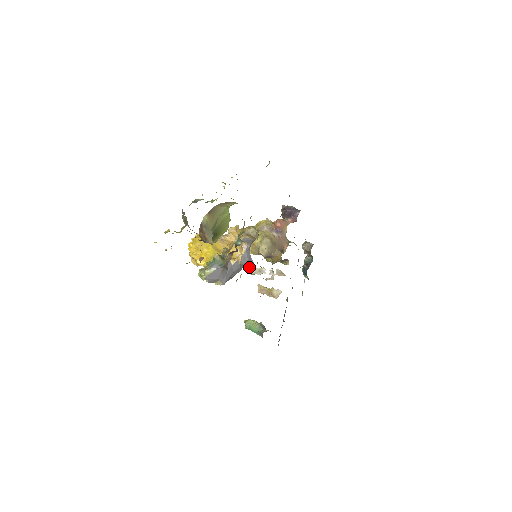
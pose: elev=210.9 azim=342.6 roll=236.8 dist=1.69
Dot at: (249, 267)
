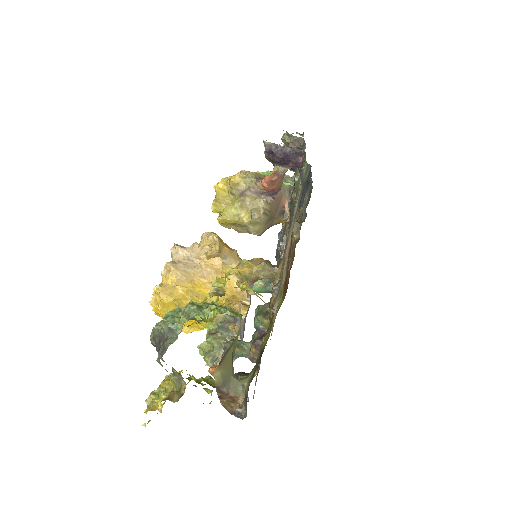
Dot at: occluded
